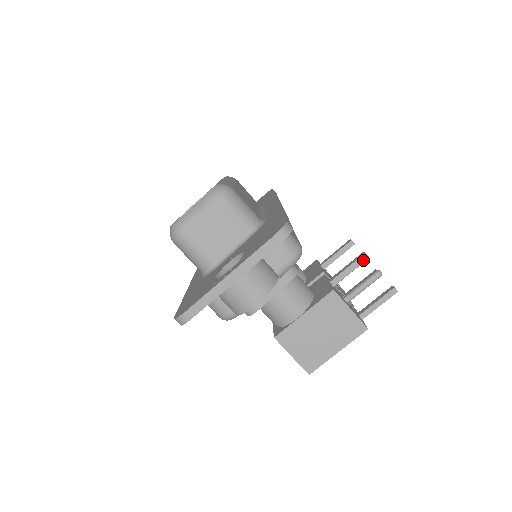
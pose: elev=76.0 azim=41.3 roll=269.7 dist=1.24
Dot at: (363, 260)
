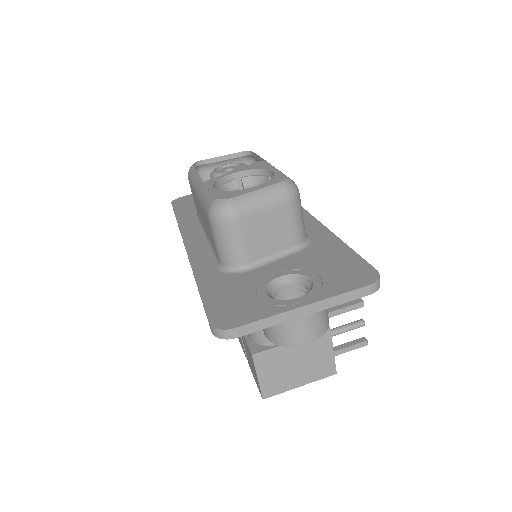
Dot at: (359, 307)
